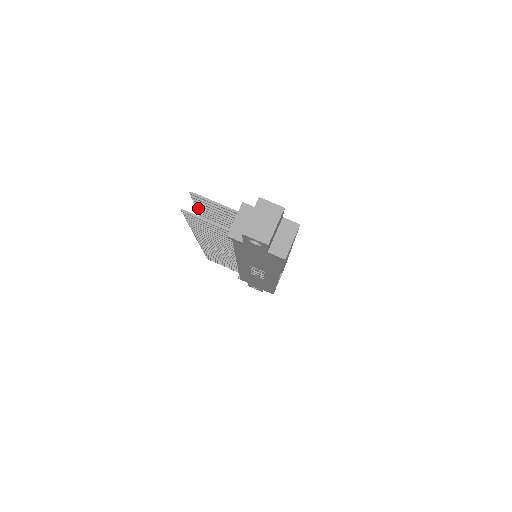
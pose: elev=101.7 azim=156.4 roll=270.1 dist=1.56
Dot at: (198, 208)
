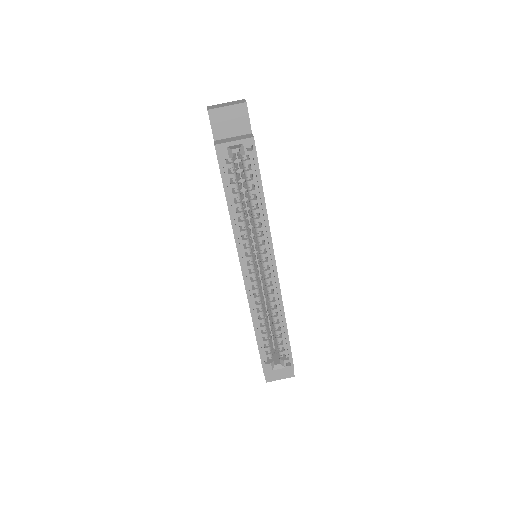
Dot at: occluded
